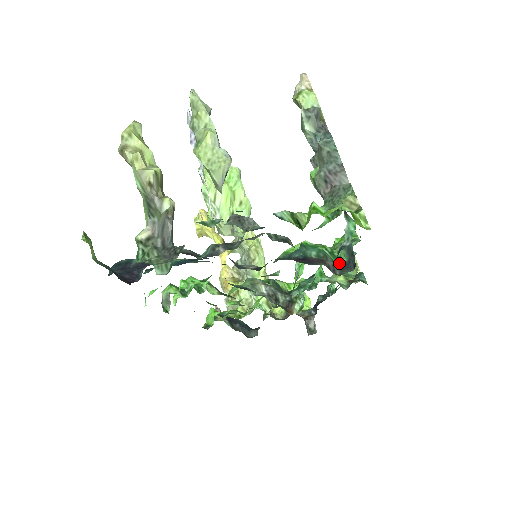
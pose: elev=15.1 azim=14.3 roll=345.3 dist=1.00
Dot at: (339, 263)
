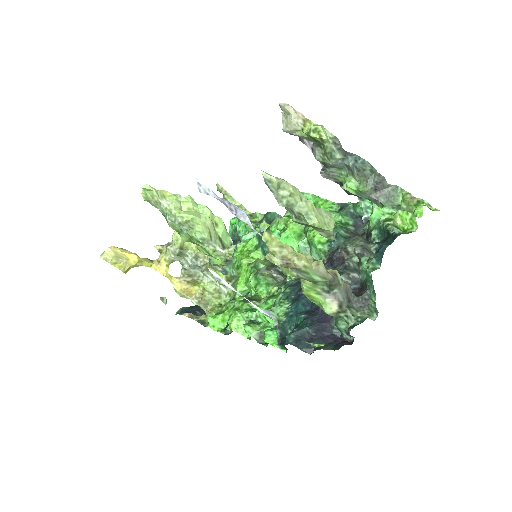
Dot at: (351, 227)
